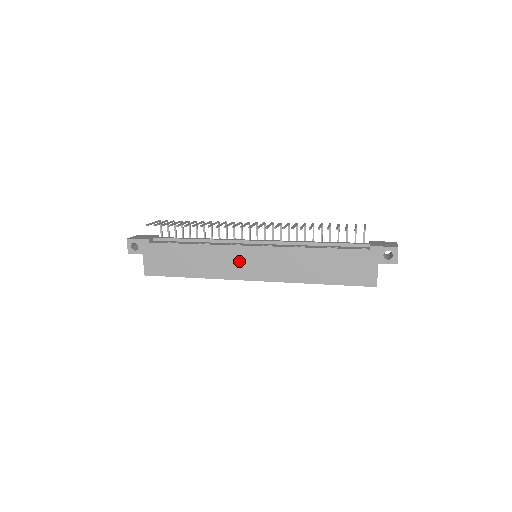
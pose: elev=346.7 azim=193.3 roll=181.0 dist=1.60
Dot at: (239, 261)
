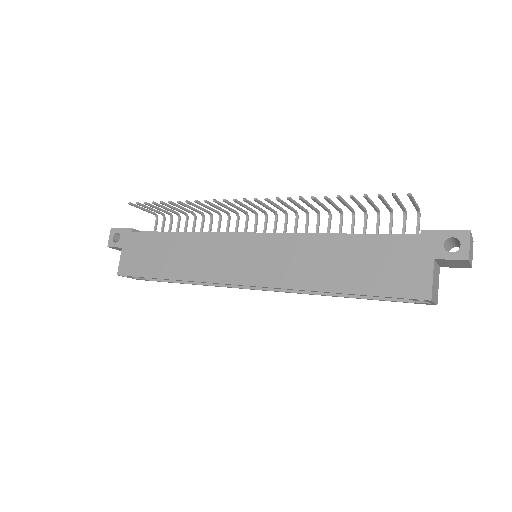
Dot at: (229, 256)
